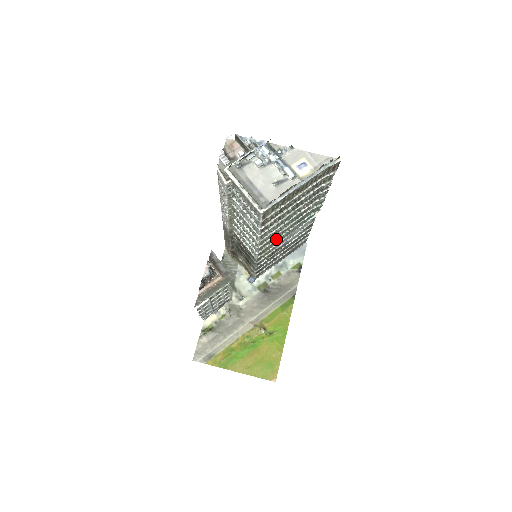
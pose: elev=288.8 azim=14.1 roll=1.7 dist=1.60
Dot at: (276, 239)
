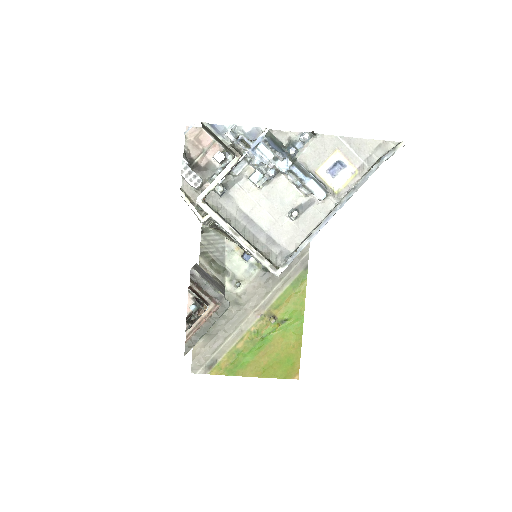
Dot at: occluded
